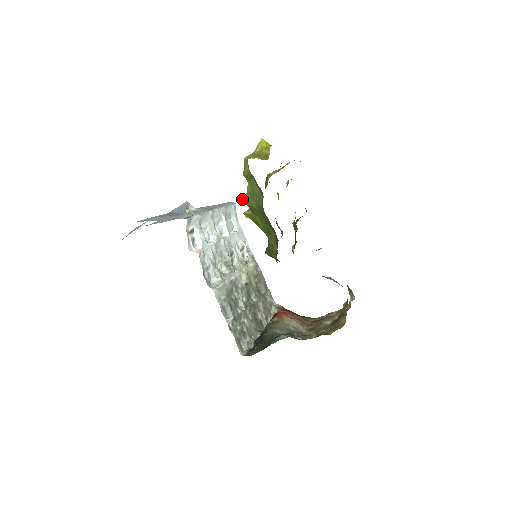
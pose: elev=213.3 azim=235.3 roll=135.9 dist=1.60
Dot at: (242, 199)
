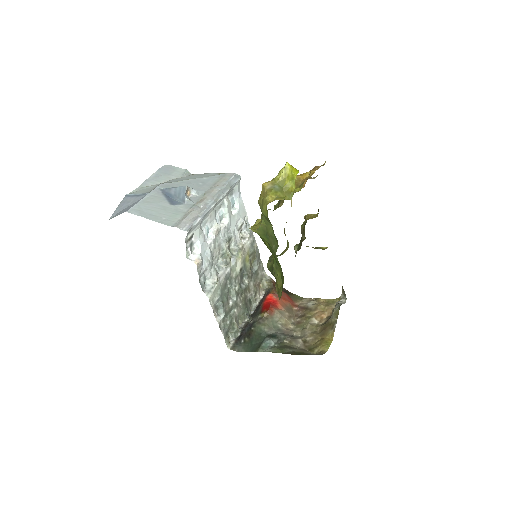
Dot at: (253, 230)
